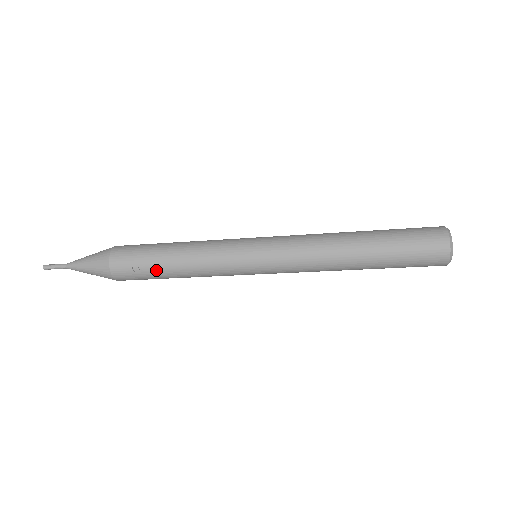
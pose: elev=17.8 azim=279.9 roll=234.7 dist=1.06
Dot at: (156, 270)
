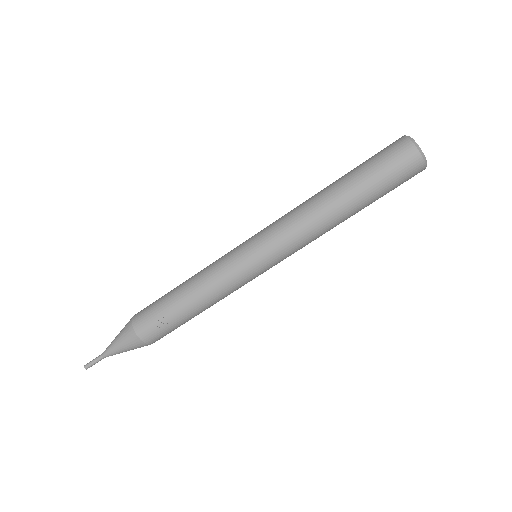
Dot at: (178, 316)
